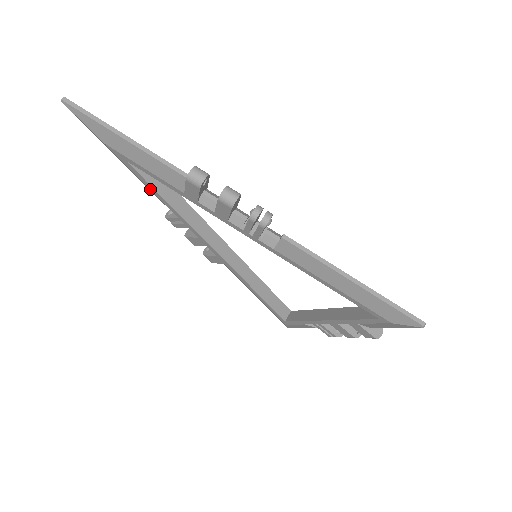
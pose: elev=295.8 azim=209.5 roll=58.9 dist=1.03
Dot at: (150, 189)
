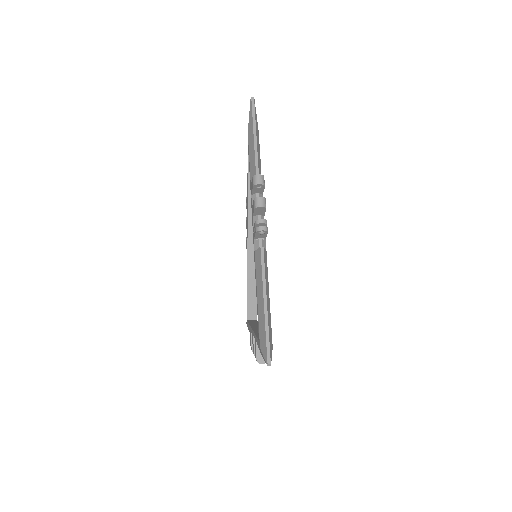
Dot at: (248, 173)
